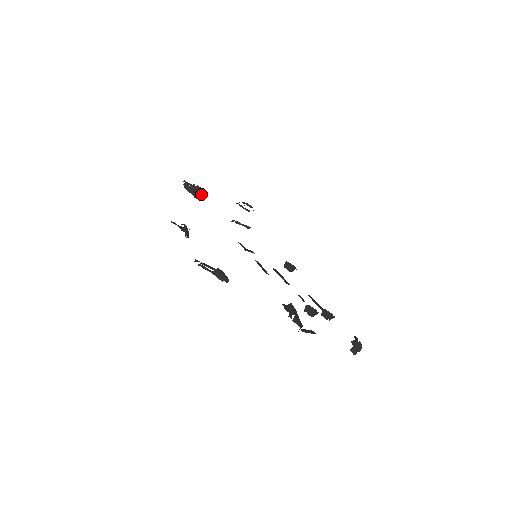
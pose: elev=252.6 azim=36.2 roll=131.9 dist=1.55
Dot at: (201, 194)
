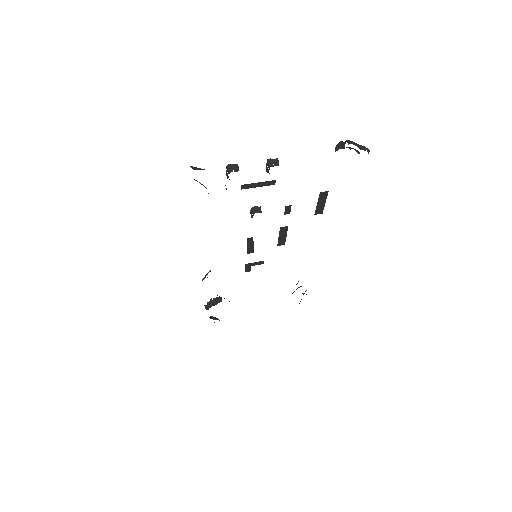
Dot at: (219, 298)
